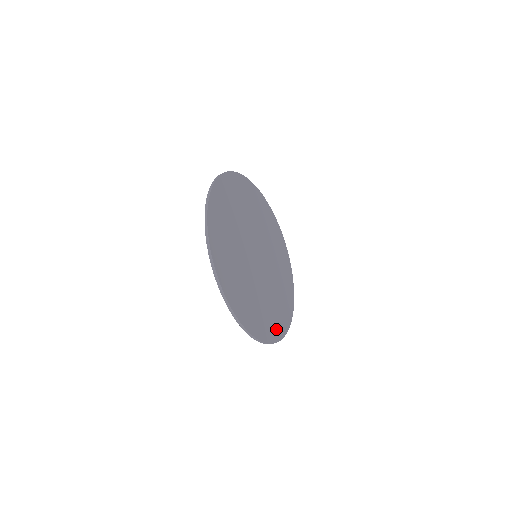
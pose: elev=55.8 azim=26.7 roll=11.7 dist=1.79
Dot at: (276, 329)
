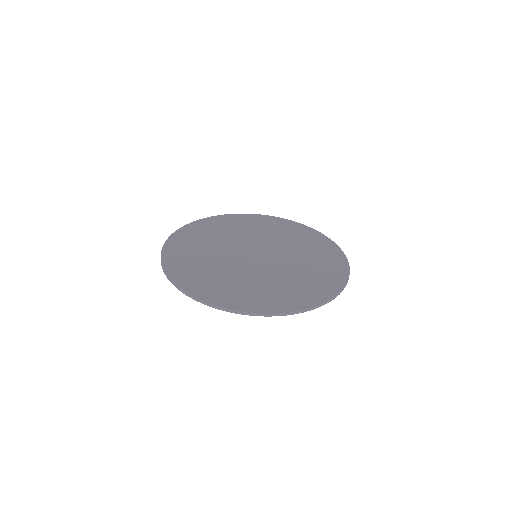
Dot at: (323, 290)
